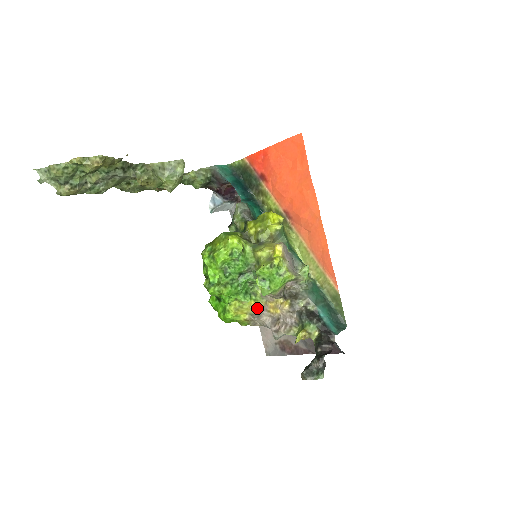
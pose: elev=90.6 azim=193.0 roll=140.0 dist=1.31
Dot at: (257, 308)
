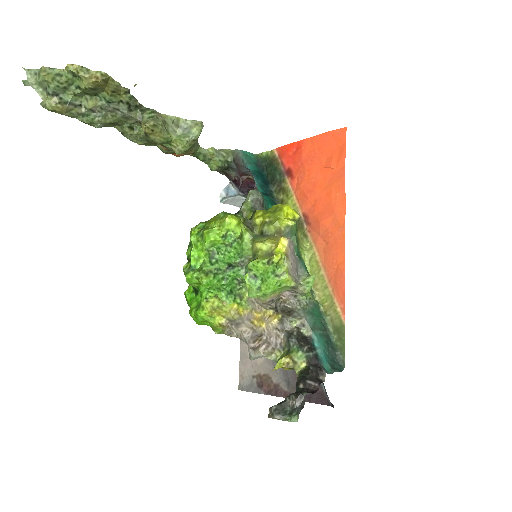
Dot at: (239, 314)
